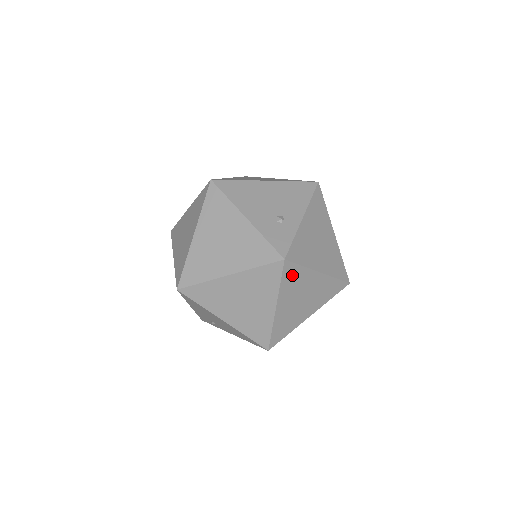
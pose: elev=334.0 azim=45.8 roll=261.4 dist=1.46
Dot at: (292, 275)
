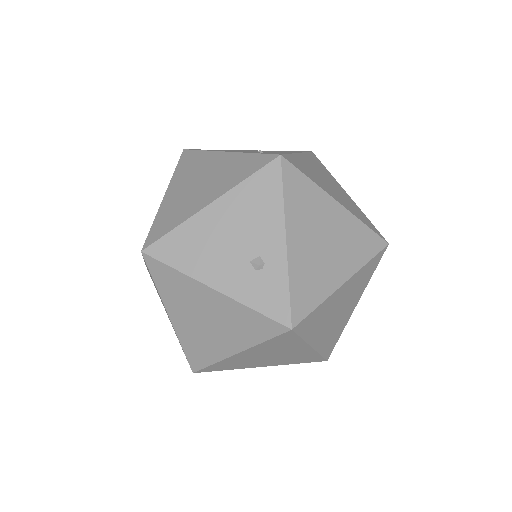
Dot at: (311, 321)
